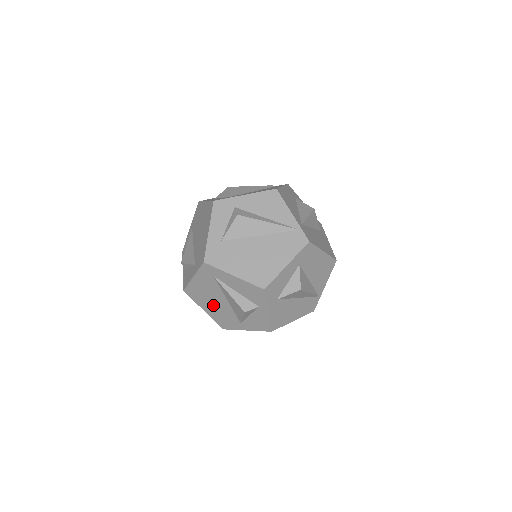
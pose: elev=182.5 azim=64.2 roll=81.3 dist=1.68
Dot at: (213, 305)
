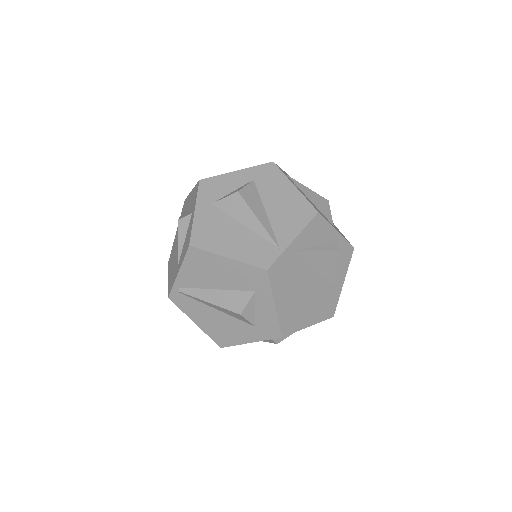
Dot at: (174, 259)
